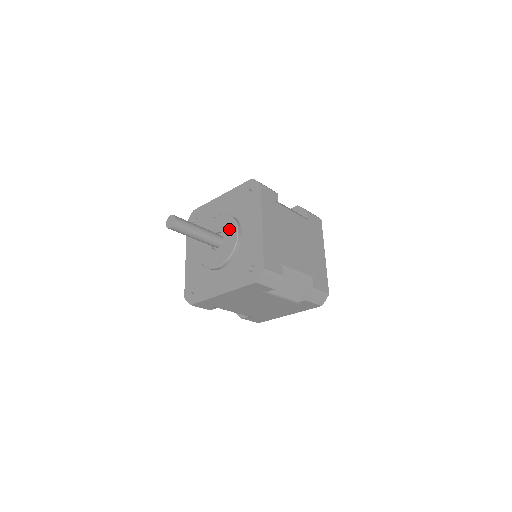
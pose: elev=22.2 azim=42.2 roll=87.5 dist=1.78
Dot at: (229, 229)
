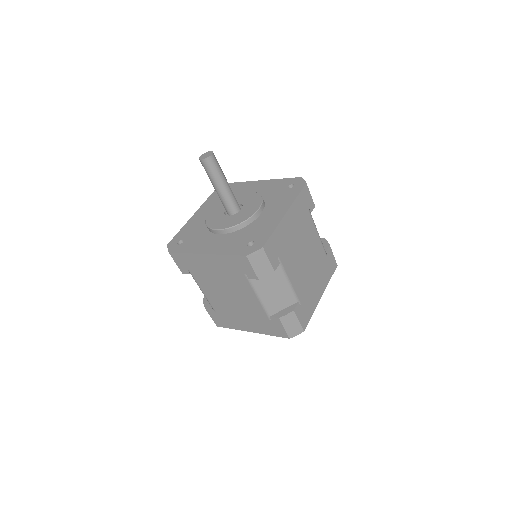
Dot at: (237, 198)
